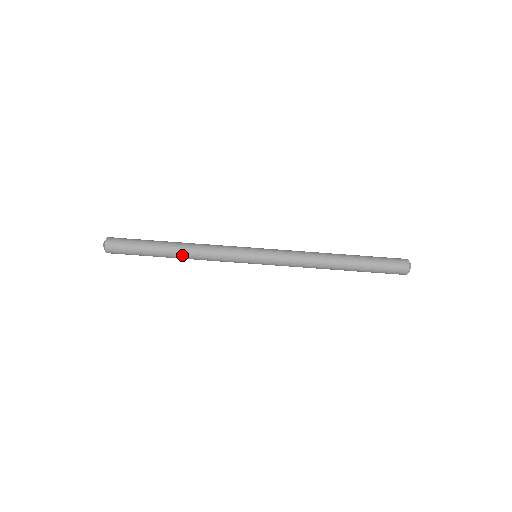
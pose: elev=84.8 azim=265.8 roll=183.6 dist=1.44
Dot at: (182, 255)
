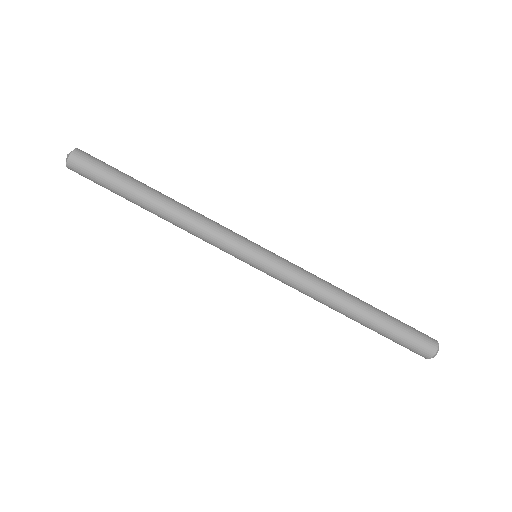
Dot at: (165, 211)
